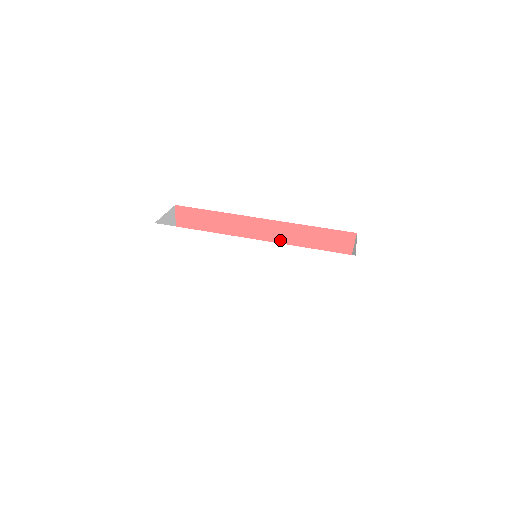
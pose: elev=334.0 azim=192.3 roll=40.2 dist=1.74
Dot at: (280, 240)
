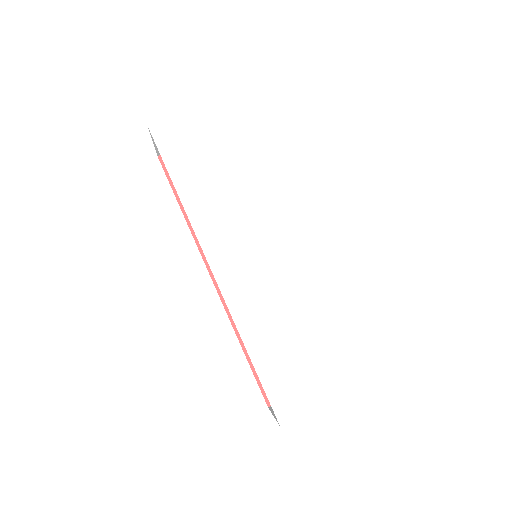
Dot at: occluded
